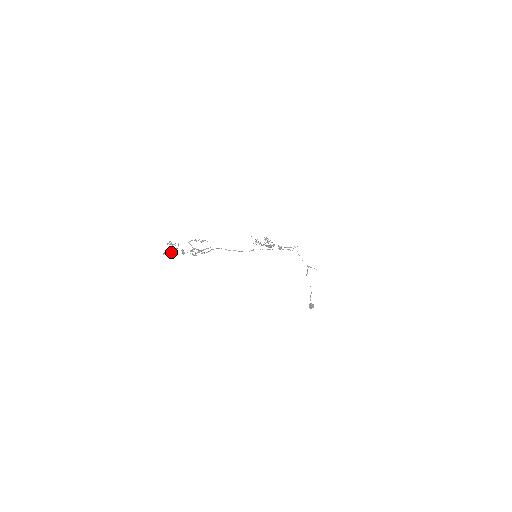
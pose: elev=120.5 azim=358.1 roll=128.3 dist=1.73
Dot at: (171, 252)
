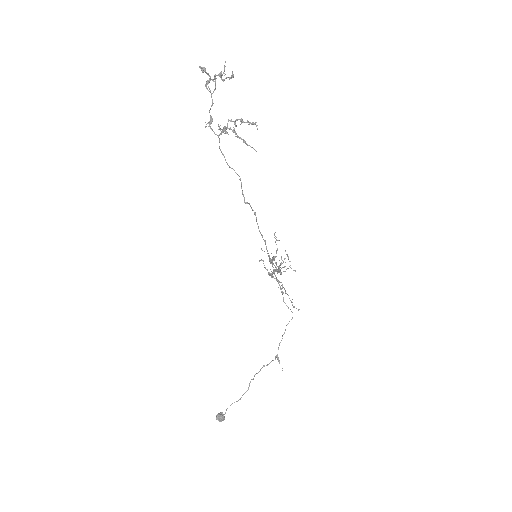
Dot at: (209, 82)
